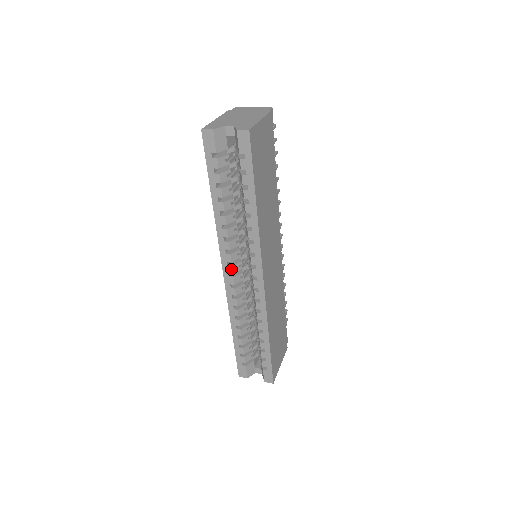
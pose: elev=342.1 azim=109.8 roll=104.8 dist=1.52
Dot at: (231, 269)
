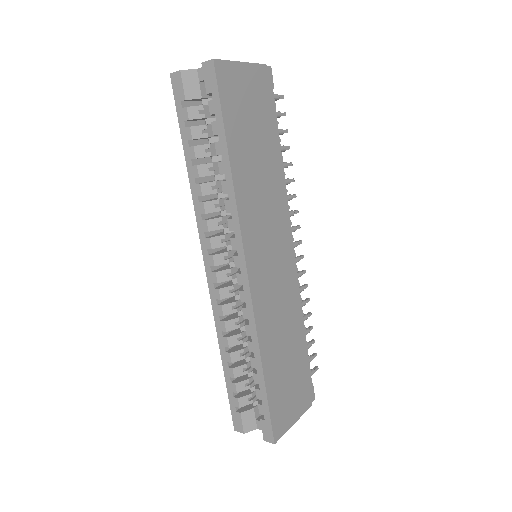
Dot at: (212, 260)
